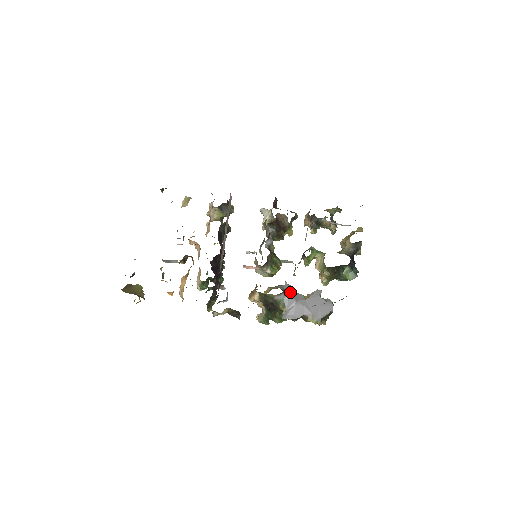
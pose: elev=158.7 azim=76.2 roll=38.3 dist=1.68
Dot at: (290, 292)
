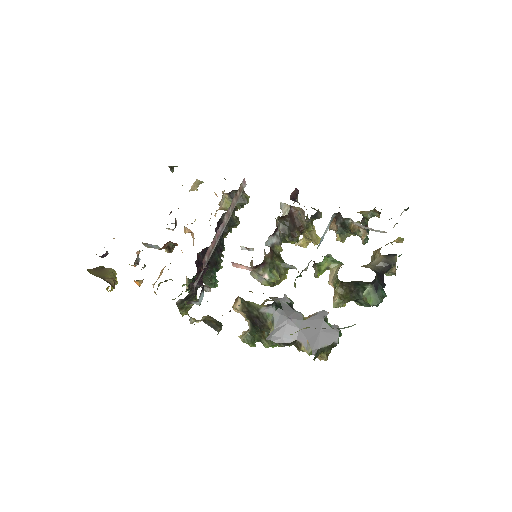
Dot at: (286, 307)
